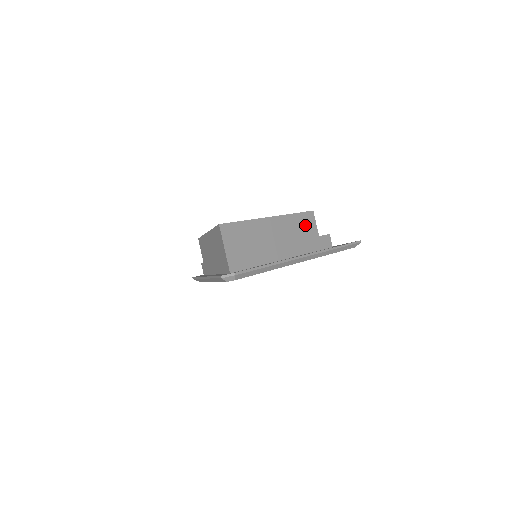
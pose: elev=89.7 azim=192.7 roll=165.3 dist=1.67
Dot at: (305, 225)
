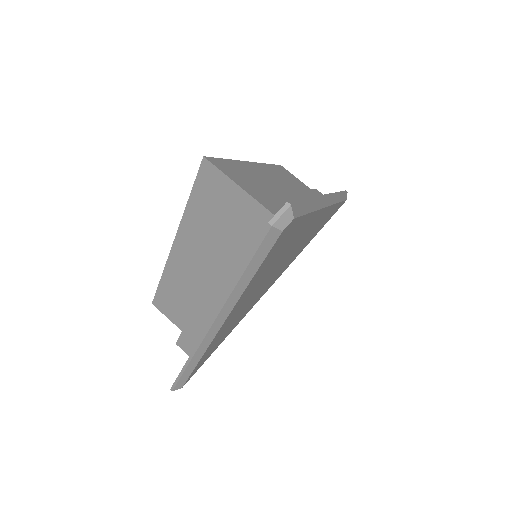
Dot at: (289, 177)
